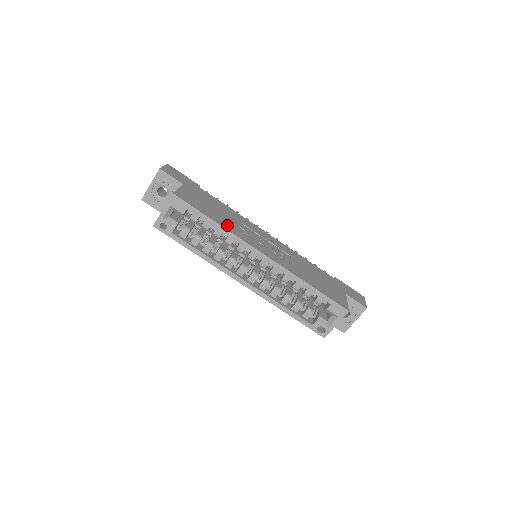
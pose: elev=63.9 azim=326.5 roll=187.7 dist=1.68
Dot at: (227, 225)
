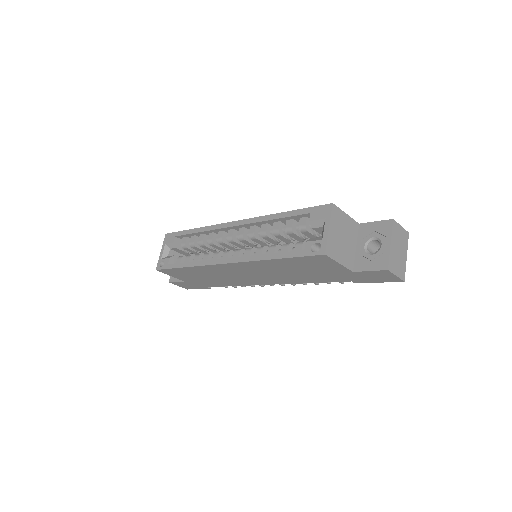
Dot at: occluded
